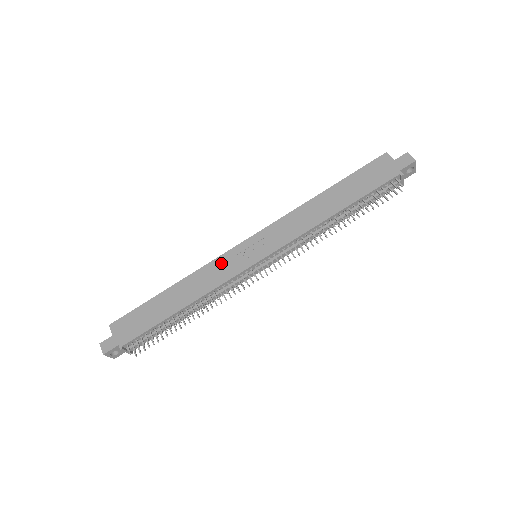
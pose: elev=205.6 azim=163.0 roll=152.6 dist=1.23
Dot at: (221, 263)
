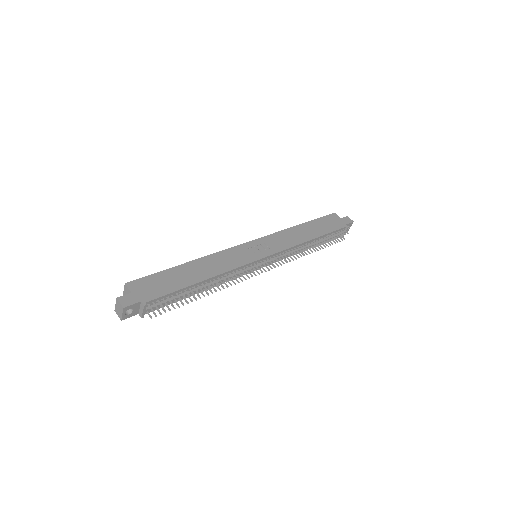
Dot at: (233, 253)
